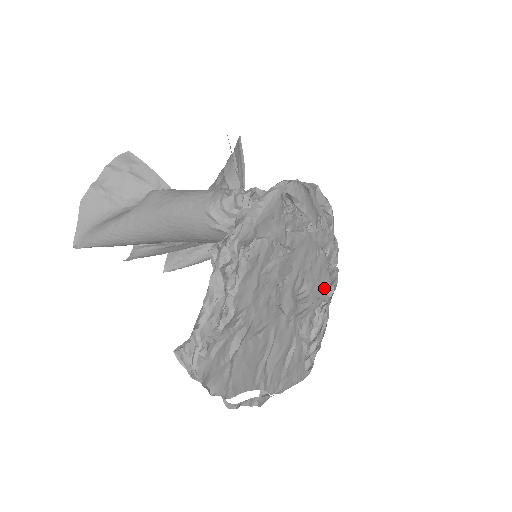
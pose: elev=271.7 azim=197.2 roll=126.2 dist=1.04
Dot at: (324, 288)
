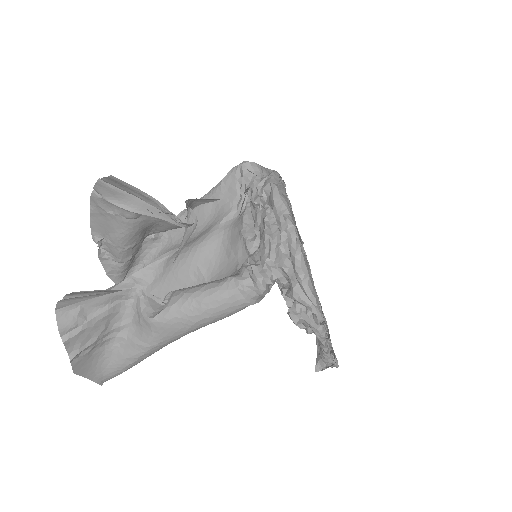
Dot at: occluded
